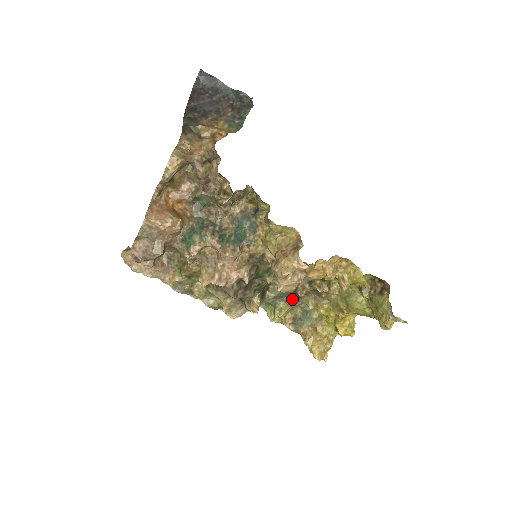
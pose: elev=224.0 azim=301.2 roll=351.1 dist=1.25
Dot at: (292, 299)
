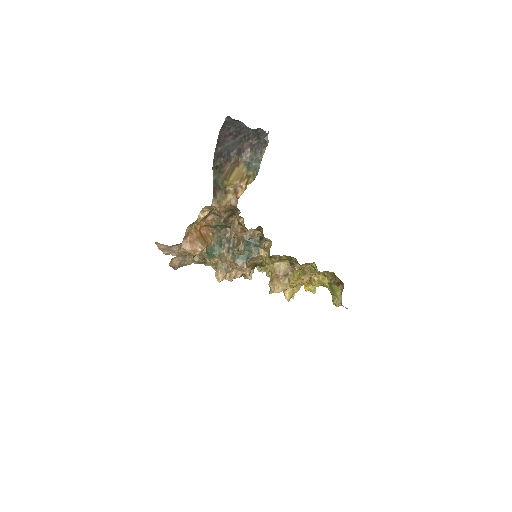
Dot at: occluded
